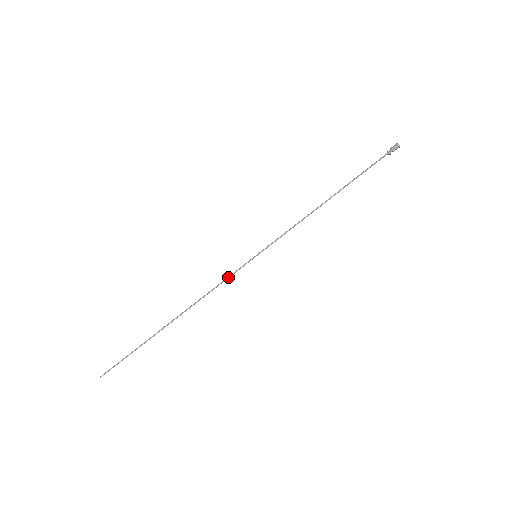
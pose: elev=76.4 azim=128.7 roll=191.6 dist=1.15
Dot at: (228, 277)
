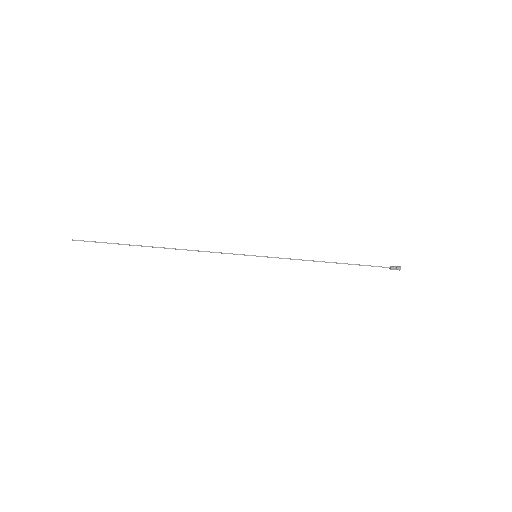
Dot at: (226, 253)
